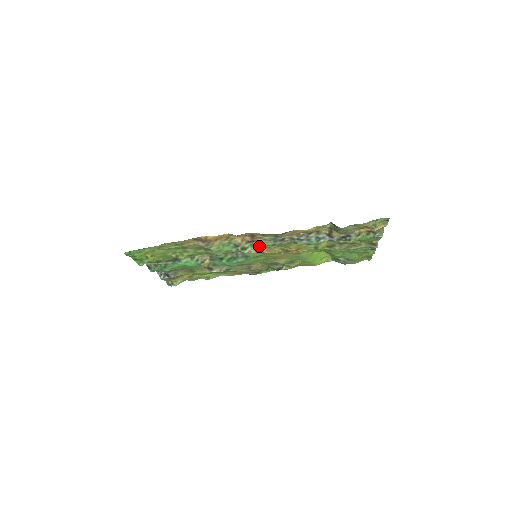
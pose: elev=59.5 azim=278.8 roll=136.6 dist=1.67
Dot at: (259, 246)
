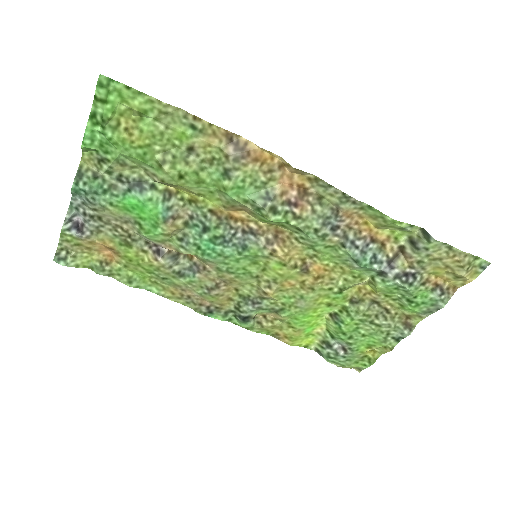
Dot at: (295, 221)
